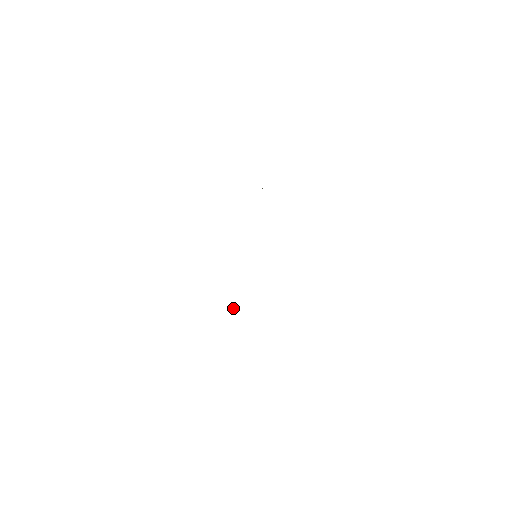
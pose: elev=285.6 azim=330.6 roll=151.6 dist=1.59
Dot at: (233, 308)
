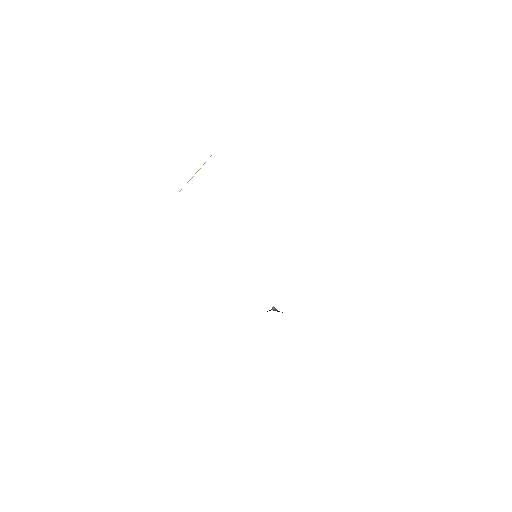
Dot at: occluded
